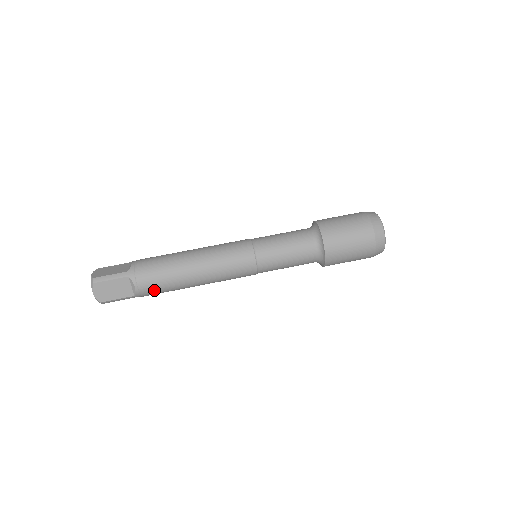
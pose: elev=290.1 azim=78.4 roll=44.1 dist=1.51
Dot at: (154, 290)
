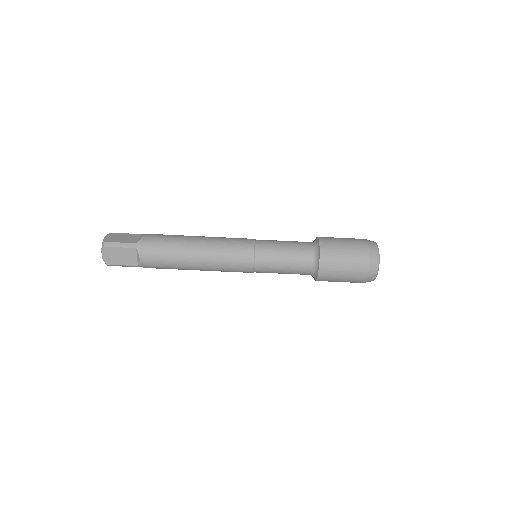
Dot at: (156, 265)
